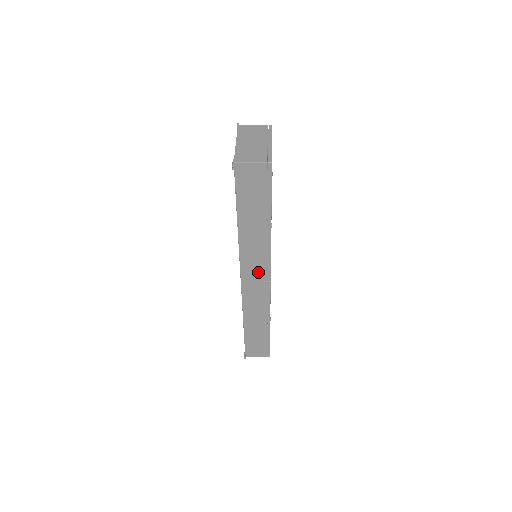
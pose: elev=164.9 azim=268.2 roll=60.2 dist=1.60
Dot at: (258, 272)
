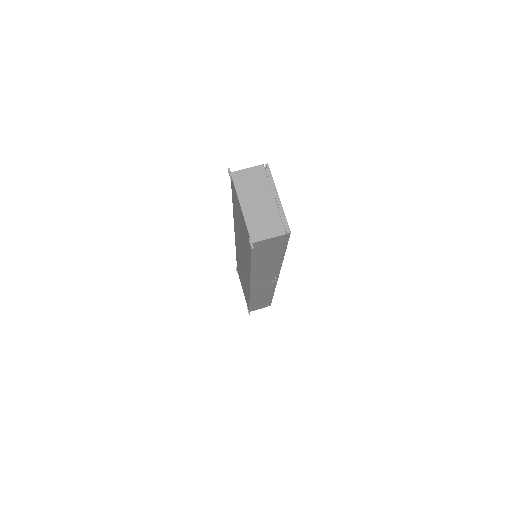
Dot at: (267, 280)
